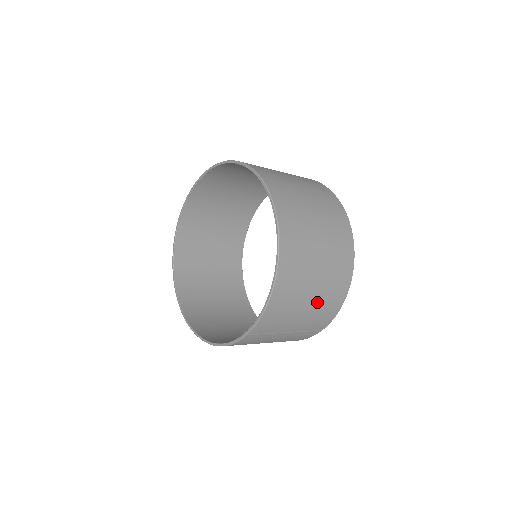
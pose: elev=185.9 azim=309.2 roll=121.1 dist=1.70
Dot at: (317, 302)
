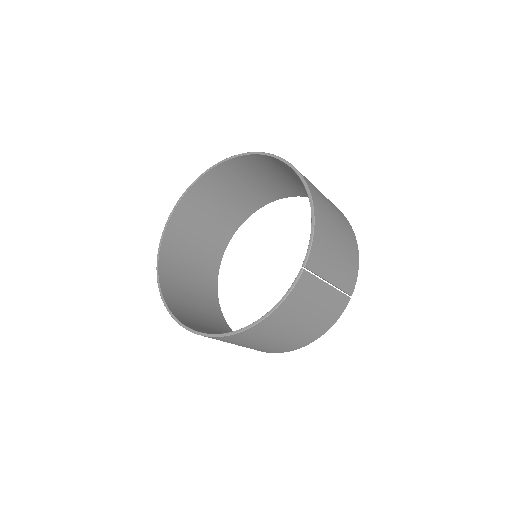
Dot at: (343, 245)
